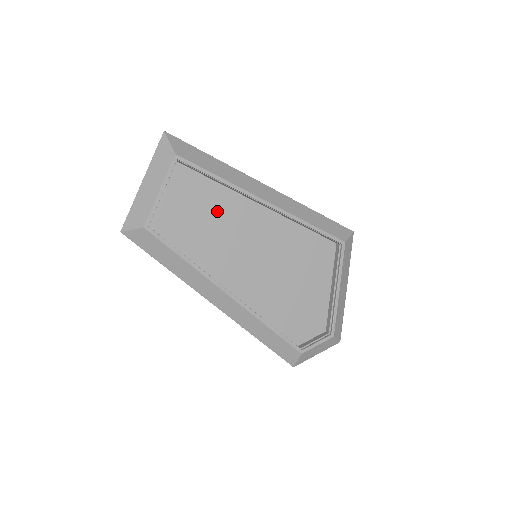
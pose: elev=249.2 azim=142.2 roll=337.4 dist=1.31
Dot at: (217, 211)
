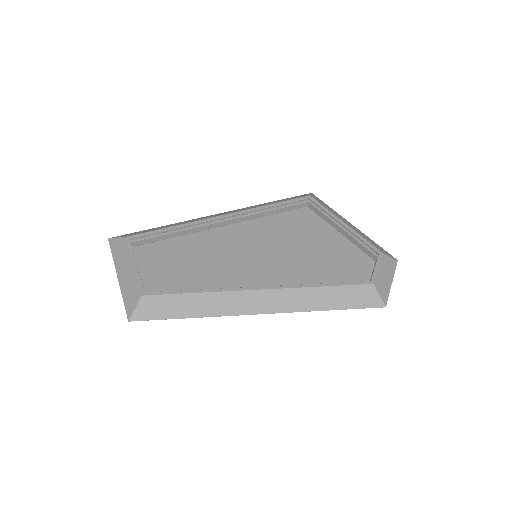
Dot at: (194, 253)
